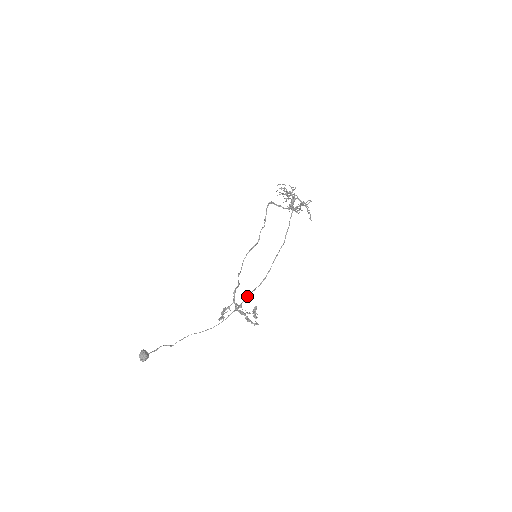
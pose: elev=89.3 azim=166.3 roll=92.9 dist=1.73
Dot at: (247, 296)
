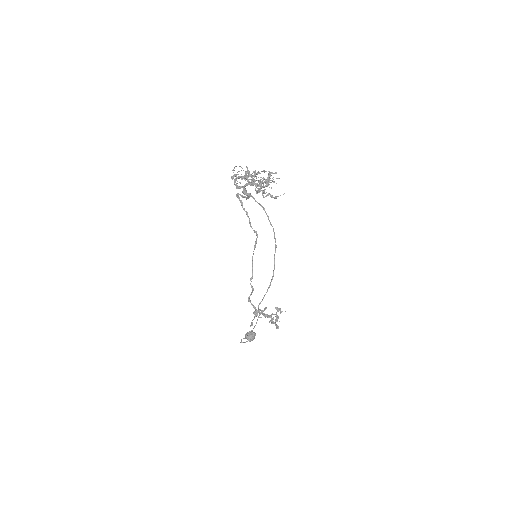
Dot at: (259, 303)
